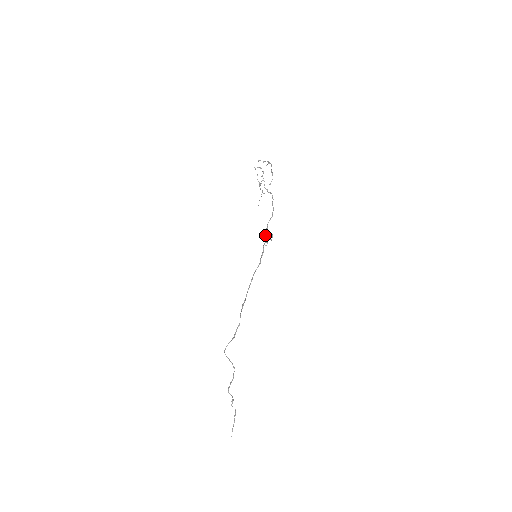
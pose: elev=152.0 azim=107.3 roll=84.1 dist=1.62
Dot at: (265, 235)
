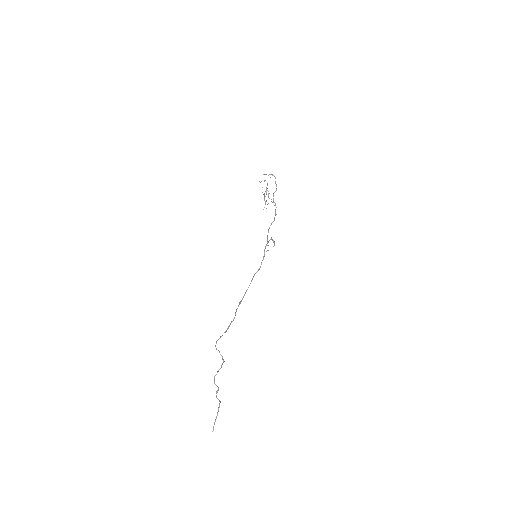
Dot at: (267, 238)
